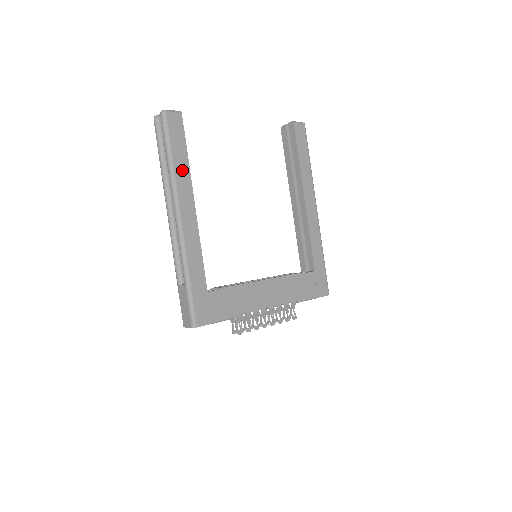
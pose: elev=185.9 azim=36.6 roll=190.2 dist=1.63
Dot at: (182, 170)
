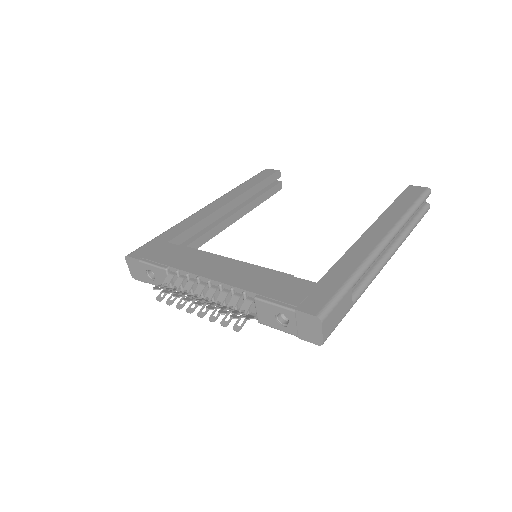
Dot at: (243, 188)
